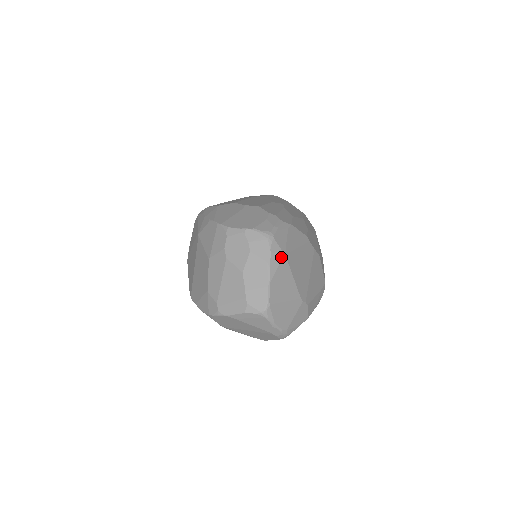
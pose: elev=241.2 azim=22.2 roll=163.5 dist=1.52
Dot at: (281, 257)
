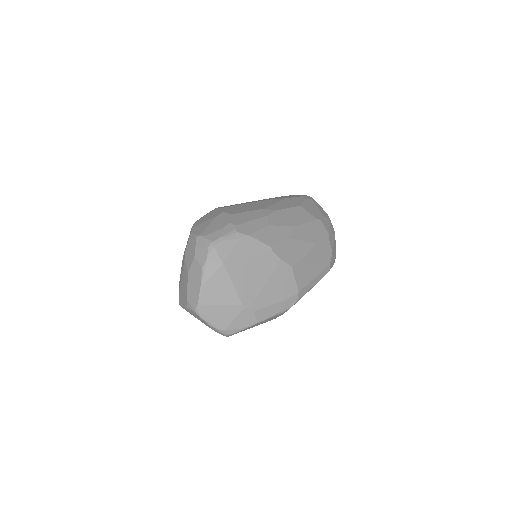
Dot at: (218, 265)
